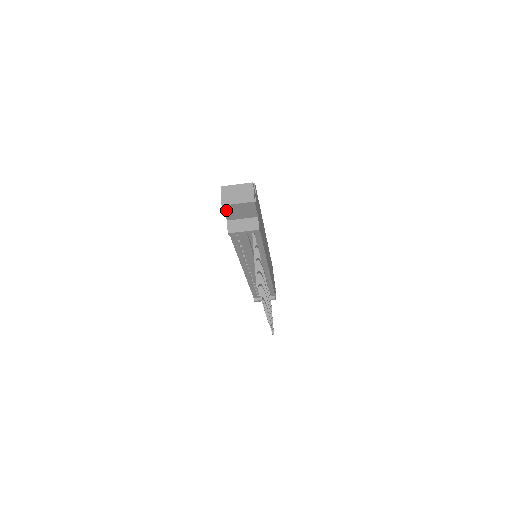
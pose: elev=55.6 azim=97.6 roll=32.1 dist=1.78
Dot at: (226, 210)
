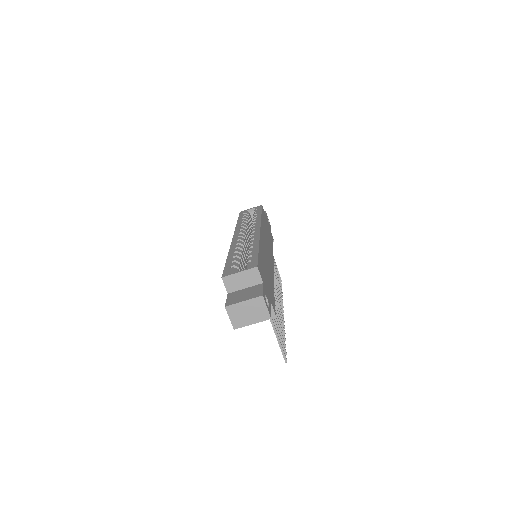
Dot at: occluded
